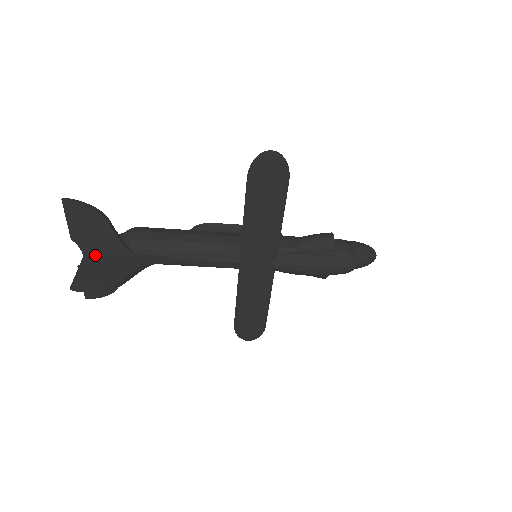
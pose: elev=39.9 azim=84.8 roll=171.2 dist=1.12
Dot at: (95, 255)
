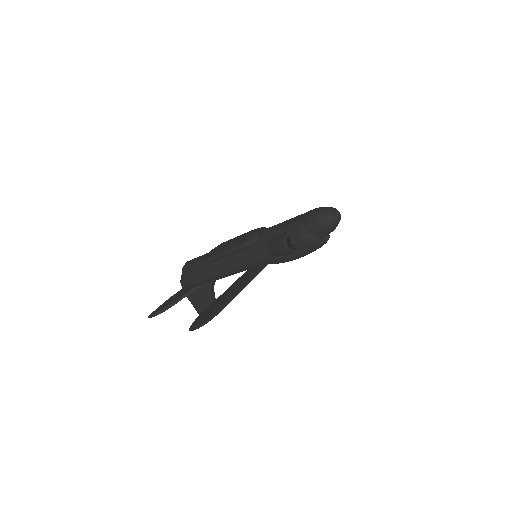
Dot at: occluded
